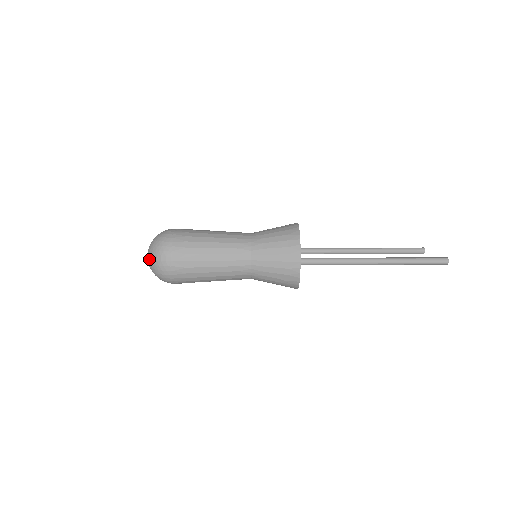
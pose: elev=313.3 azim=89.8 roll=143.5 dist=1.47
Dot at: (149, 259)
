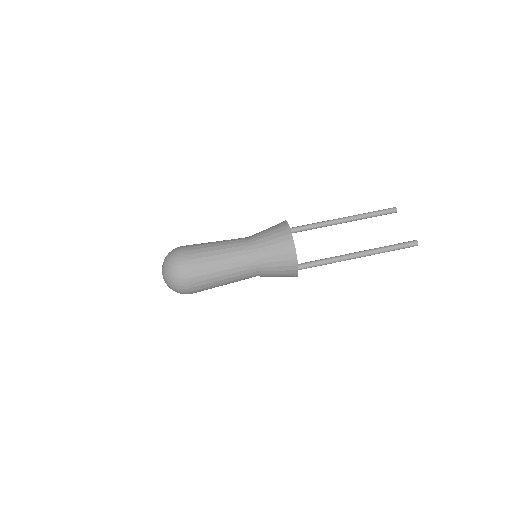
Dot at: (167, 284)
